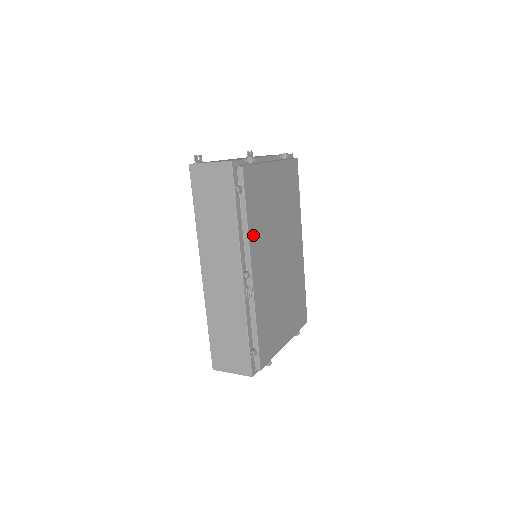
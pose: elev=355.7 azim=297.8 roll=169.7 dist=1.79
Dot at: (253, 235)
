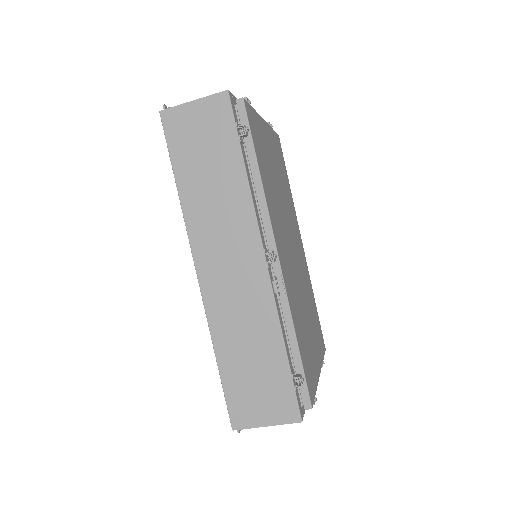
Dot at: (268, 200)
